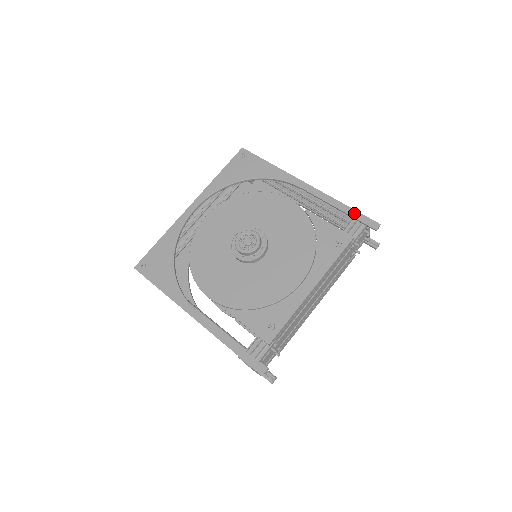
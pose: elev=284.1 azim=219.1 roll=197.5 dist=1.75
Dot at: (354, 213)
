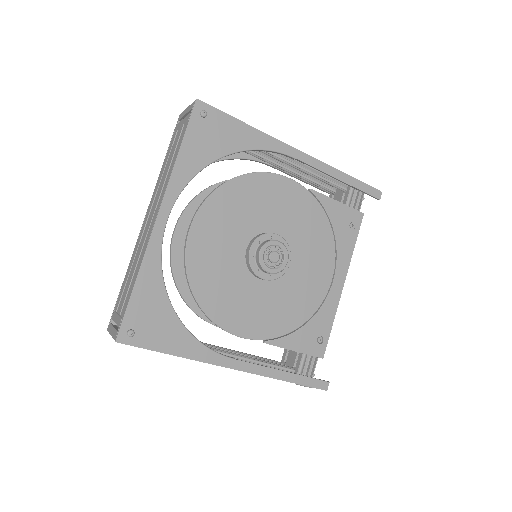
Dot at: (358, 184)
